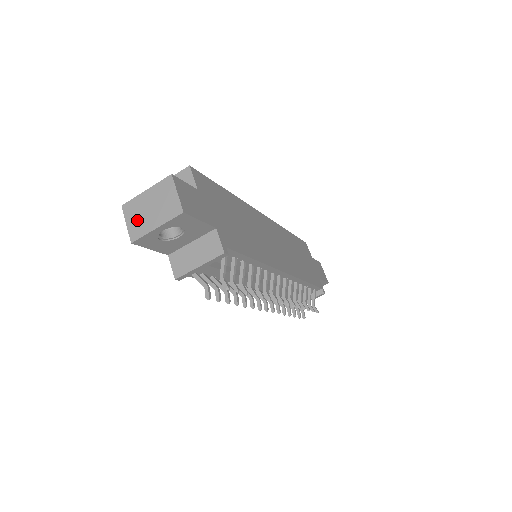
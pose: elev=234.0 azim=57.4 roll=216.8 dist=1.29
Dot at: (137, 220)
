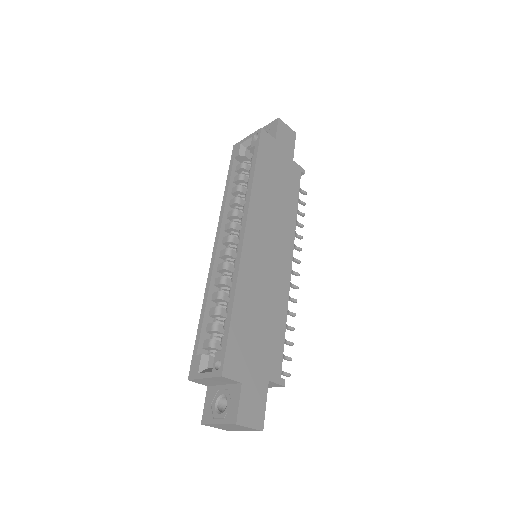
Dot at: (223, 428)
